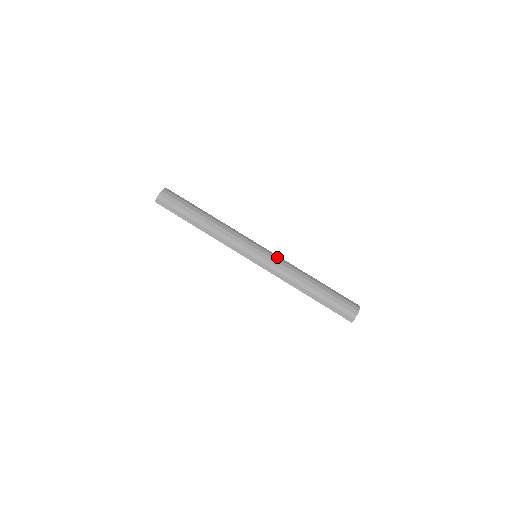
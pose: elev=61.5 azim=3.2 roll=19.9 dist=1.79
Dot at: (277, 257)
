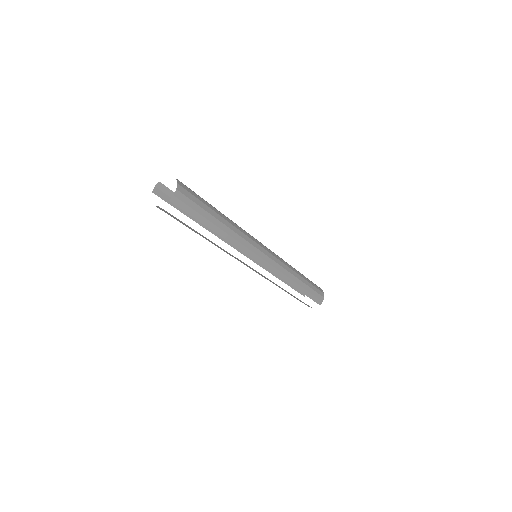
Dot at: occluded
